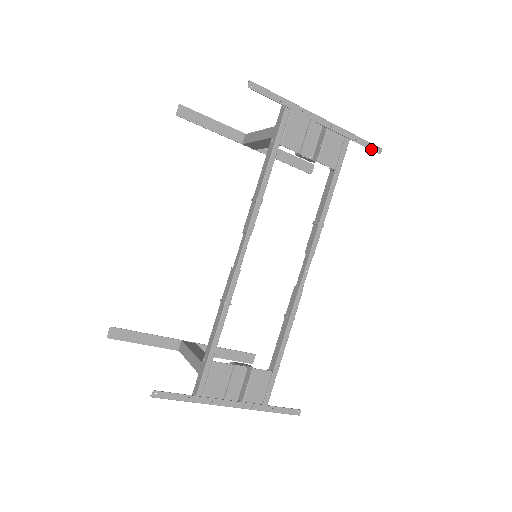
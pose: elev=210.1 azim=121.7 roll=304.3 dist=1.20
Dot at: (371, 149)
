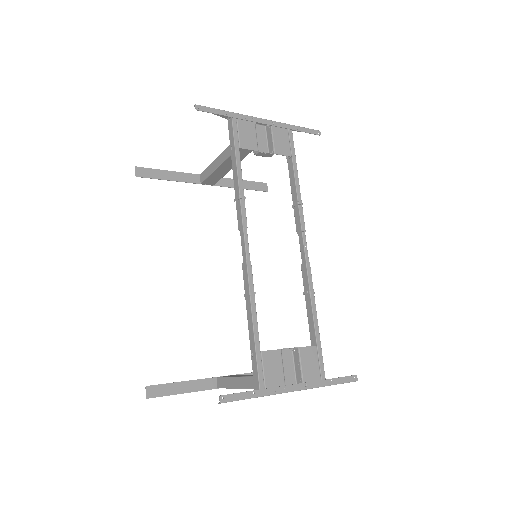
Dot at: (312, 133)
